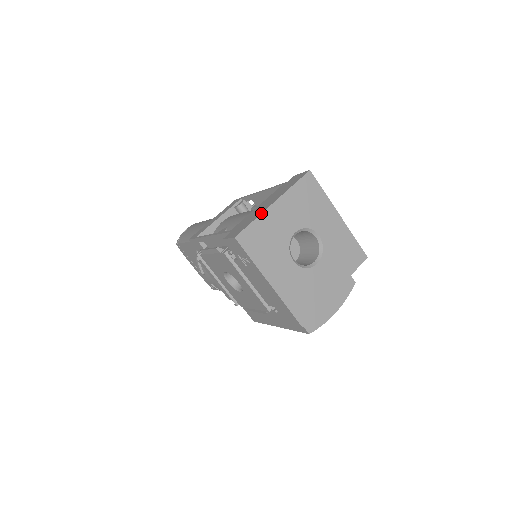
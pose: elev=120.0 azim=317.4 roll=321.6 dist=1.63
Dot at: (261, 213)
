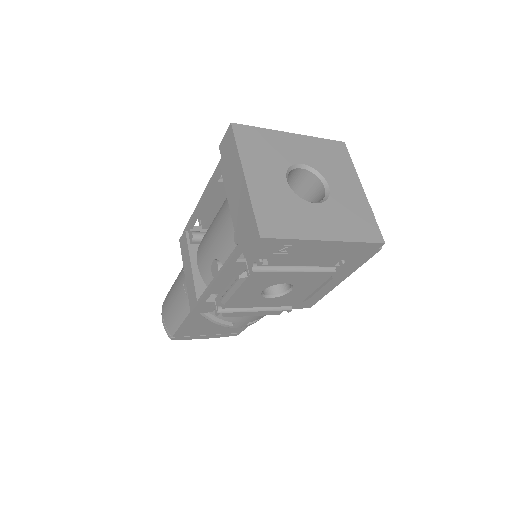
Dot at: (249, 195)
